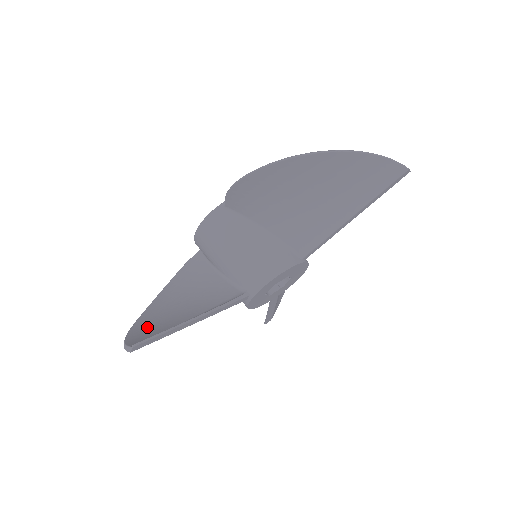
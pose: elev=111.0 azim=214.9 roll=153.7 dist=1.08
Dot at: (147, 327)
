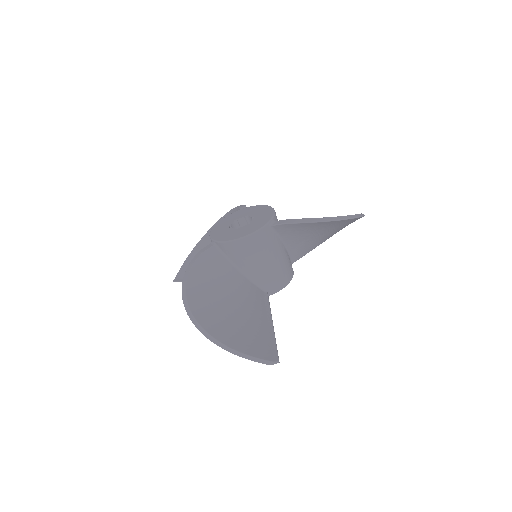
Dot at: occluded
